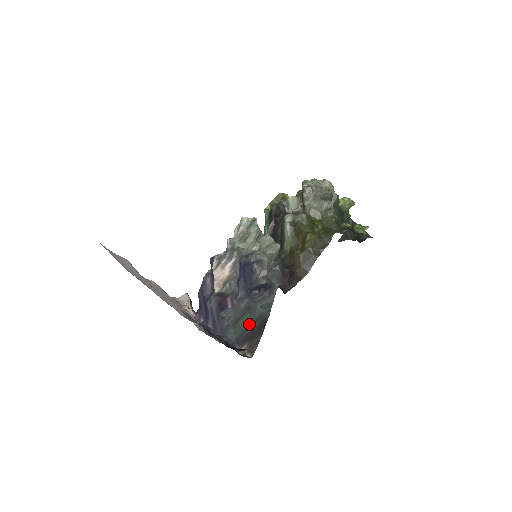
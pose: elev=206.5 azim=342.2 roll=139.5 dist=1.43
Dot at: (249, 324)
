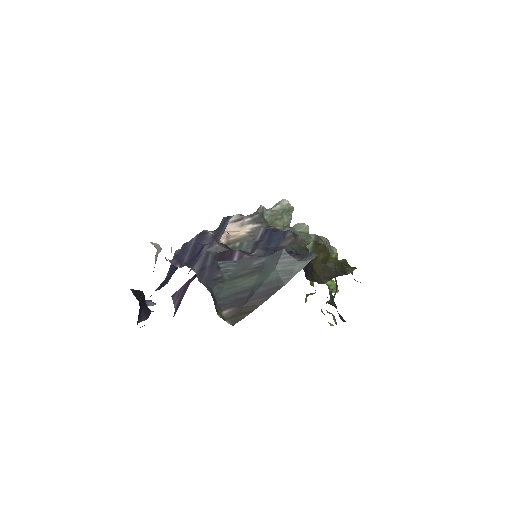
Dot at: (251, 286)
